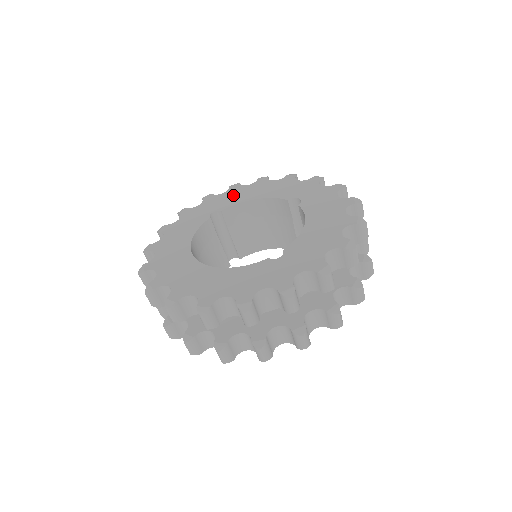
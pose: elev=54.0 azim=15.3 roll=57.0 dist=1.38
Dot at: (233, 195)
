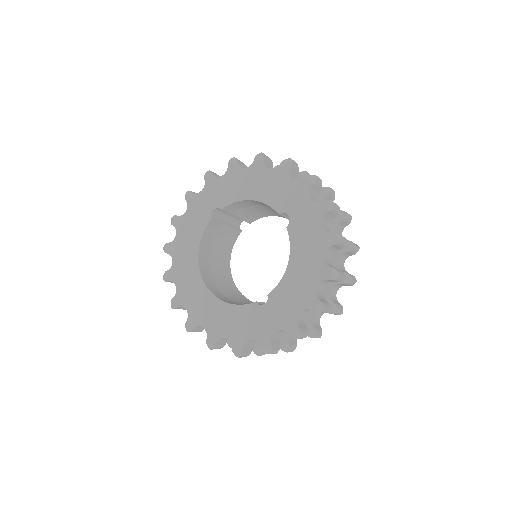
Dot at: (231, 184)
